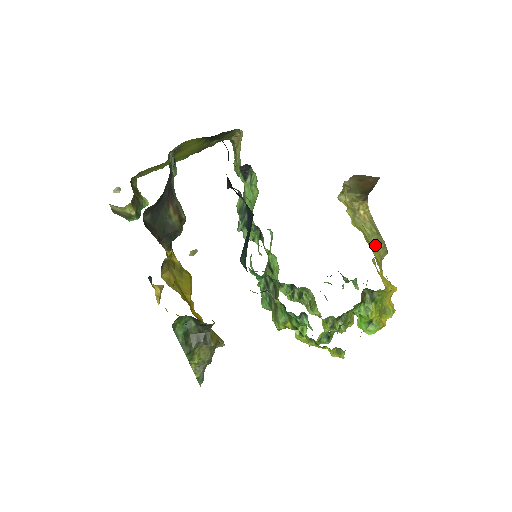
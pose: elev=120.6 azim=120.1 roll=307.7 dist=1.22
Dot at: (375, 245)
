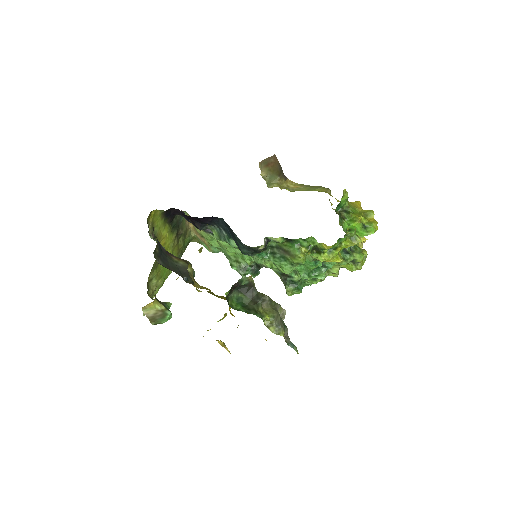
Dot at: (316, 190)
